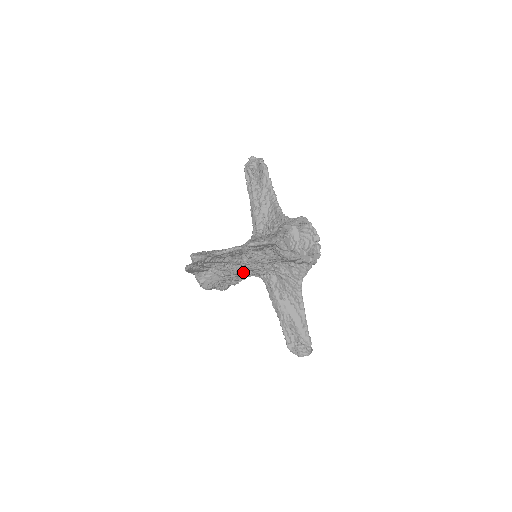
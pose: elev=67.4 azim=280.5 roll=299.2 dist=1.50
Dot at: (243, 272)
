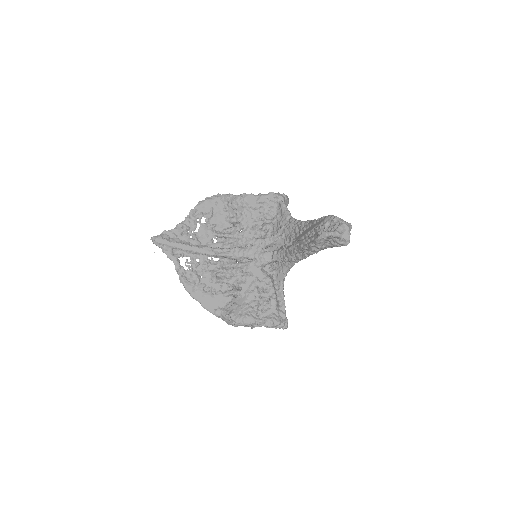
Dot at: (250, 268)
